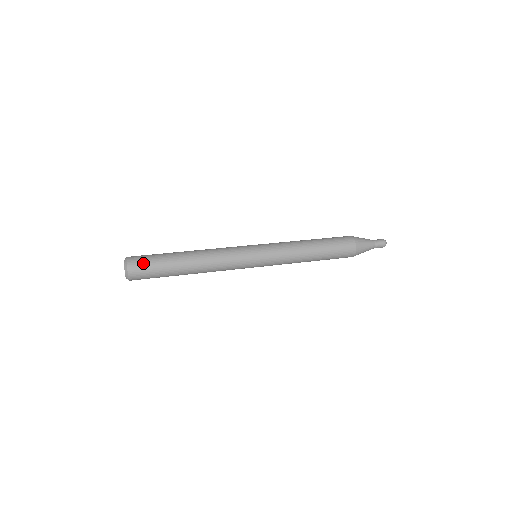
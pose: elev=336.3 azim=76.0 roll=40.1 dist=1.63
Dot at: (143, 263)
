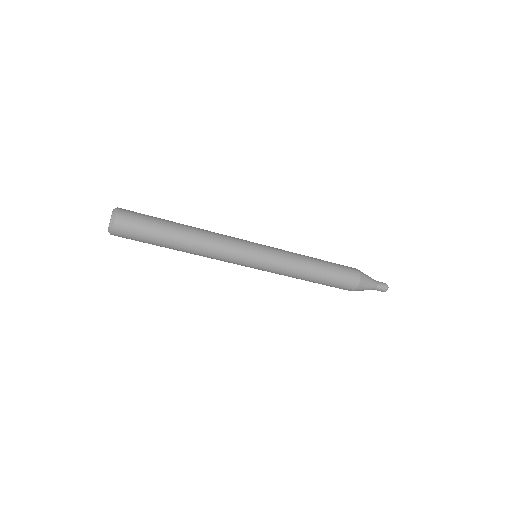
Dot at: (135, 212)
